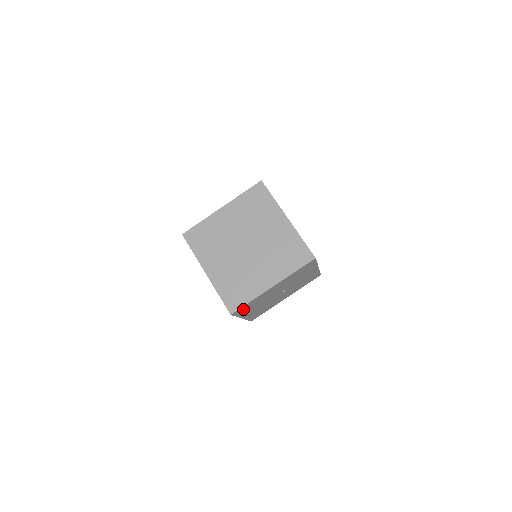
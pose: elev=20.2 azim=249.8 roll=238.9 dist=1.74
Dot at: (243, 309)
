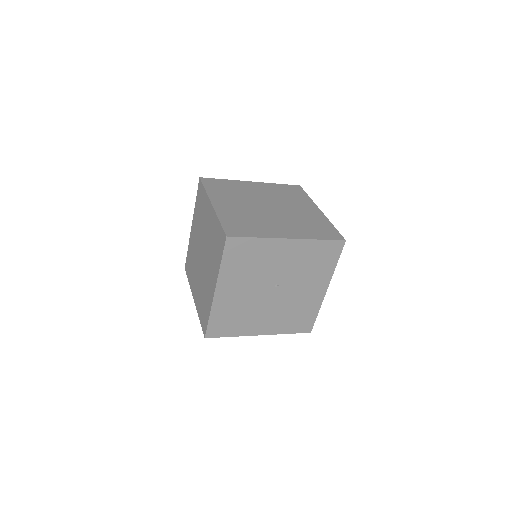
Dot at: (221, 327)
